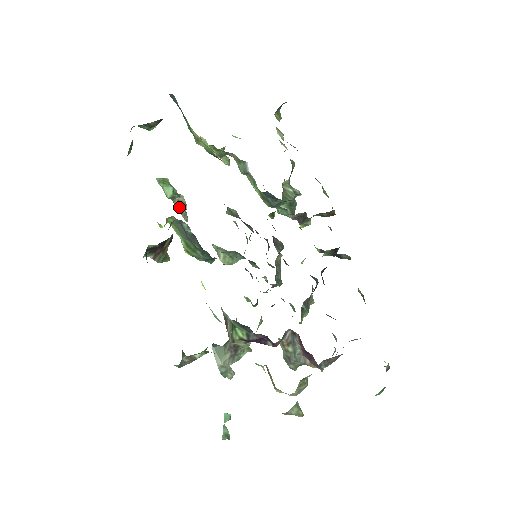
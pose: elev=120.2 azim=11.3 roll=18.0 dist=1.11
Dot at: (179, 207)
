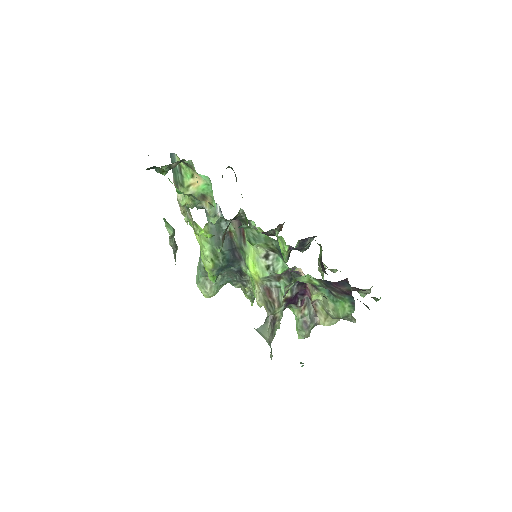
Dot at: (174, 246)
